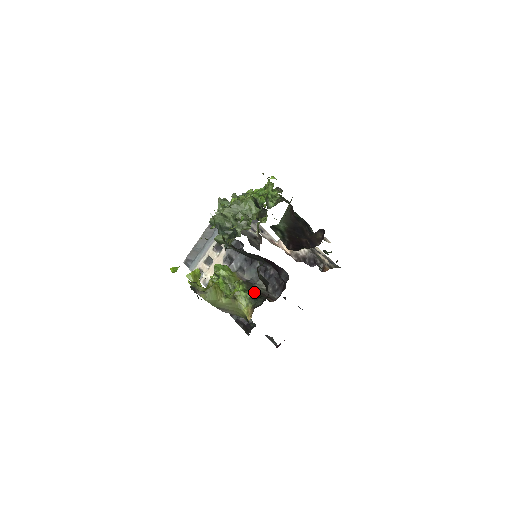
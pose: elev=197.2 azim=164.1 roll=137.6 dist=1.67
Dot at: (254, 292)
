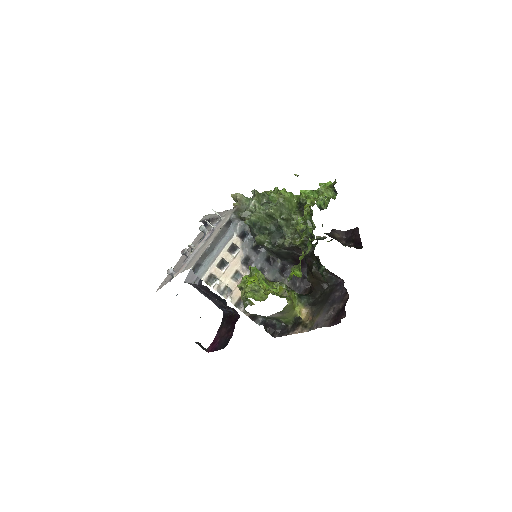
Dot at: (294, 291)
